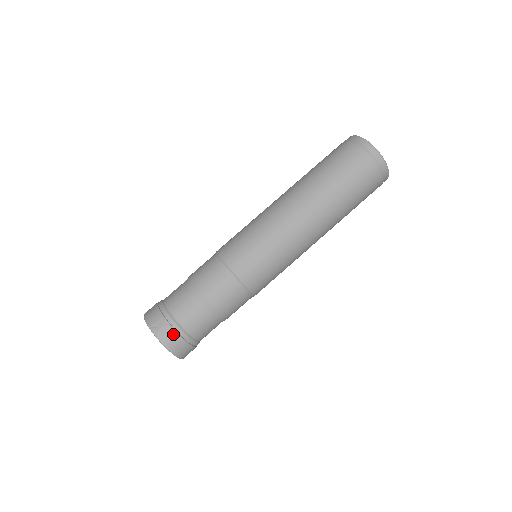
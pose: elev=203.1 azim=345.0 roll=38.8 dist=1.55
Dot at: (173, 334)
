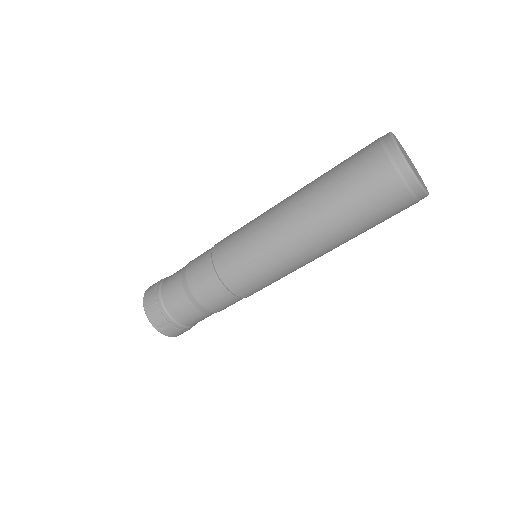
Dot at: (178, 331)
